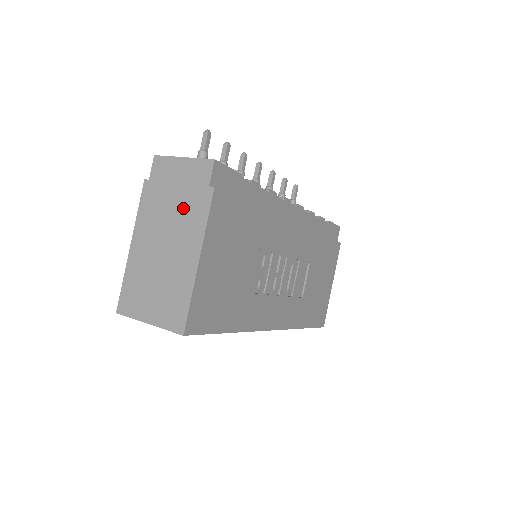
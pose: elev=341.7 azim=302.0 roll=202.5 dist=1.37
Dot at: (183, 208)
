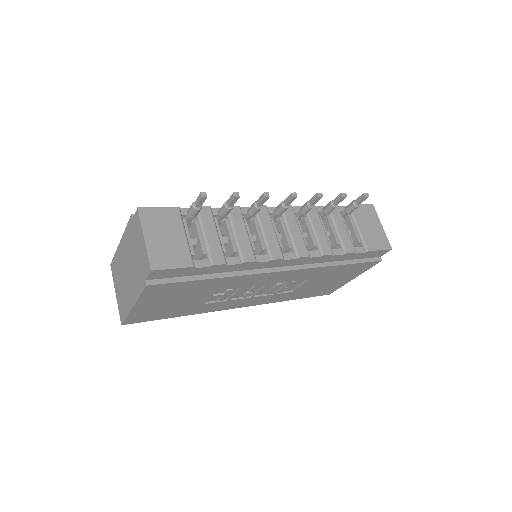
Dot at: (136, 268)
